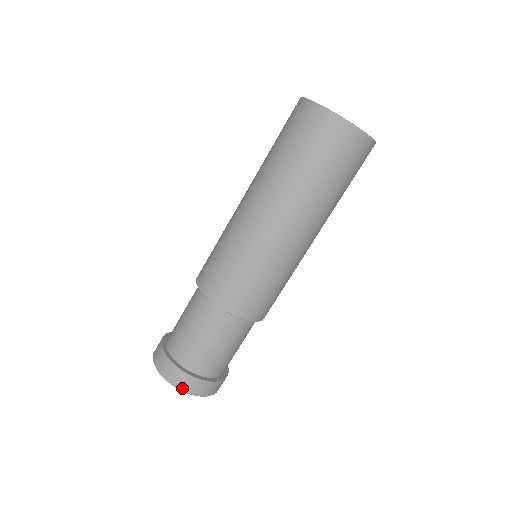
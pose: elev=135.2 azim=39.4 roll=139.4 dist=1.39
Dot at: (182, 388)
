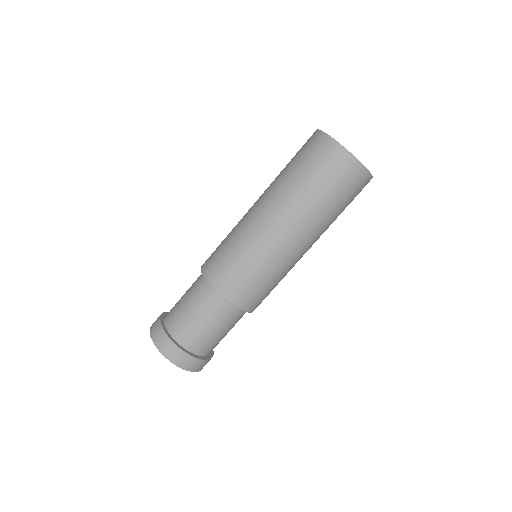
Dot at: (189, 369)
